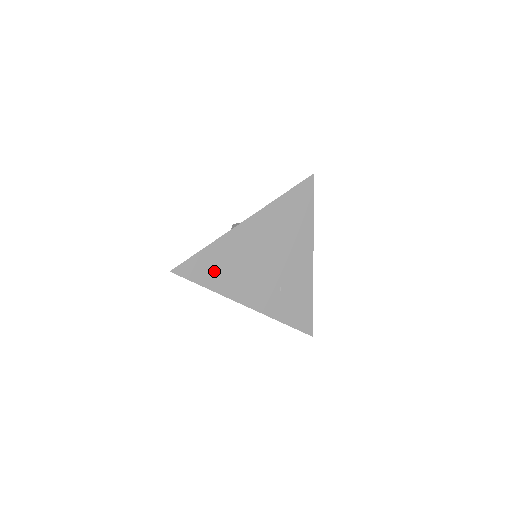
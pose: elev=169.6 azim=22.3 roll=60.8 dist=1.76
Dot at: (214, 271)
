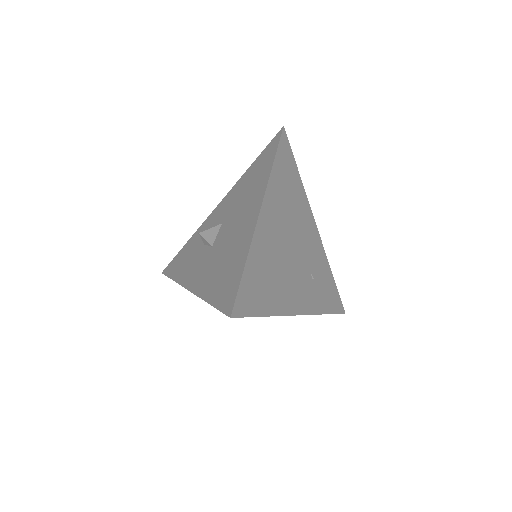
Dot at: (263, 289)
